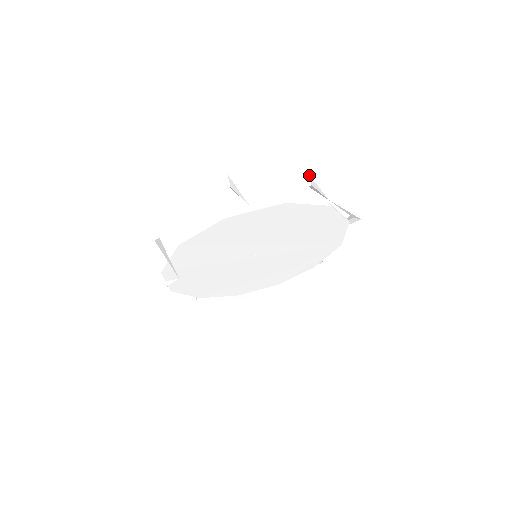
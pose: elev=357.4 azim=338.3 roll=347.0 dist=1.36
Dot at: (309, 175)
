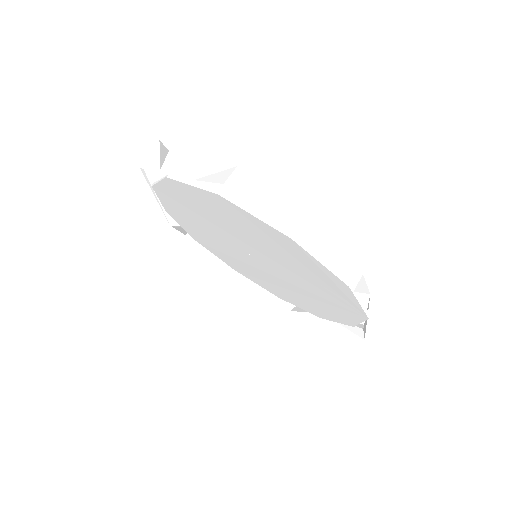
Dot at: (243, 172)
